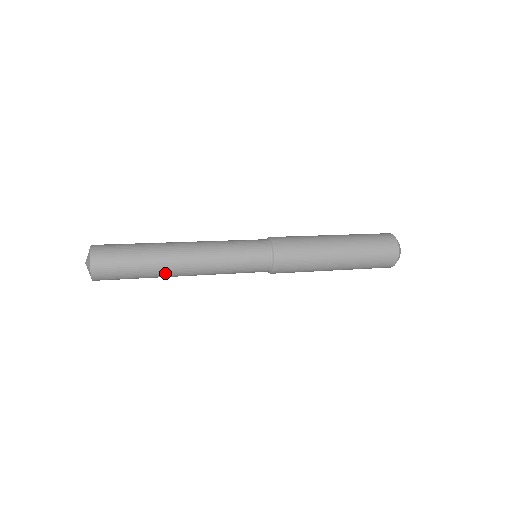
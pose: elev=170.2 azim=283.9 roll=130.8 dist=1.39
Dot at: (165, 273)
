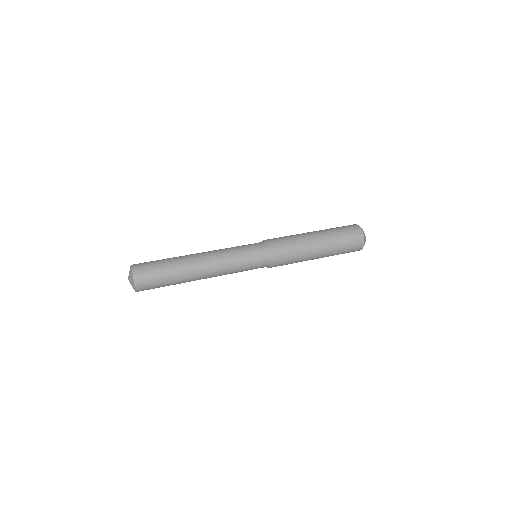
Dot at: (190, 277)
